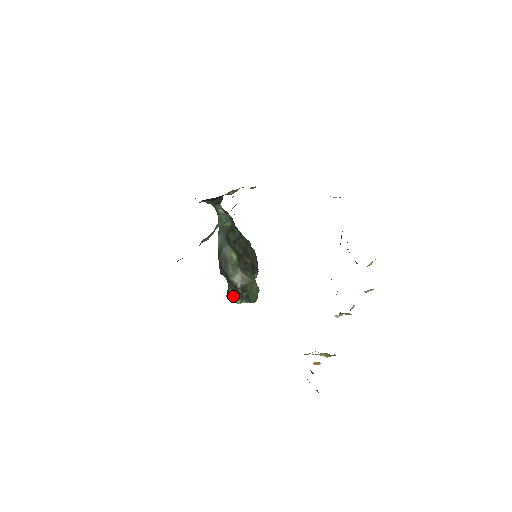
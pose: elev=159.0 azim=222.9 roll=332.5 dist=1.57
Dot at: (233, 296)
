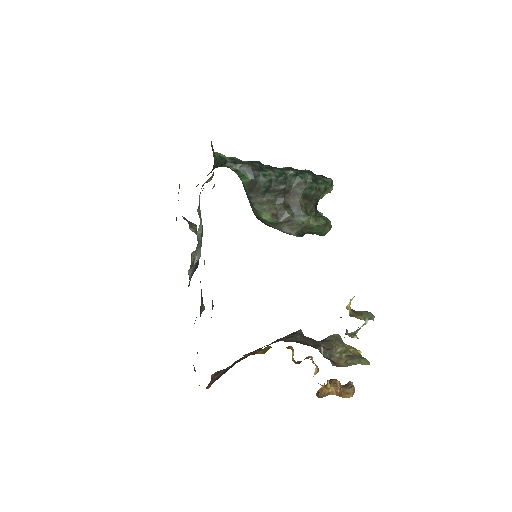
Dot at: occluded
